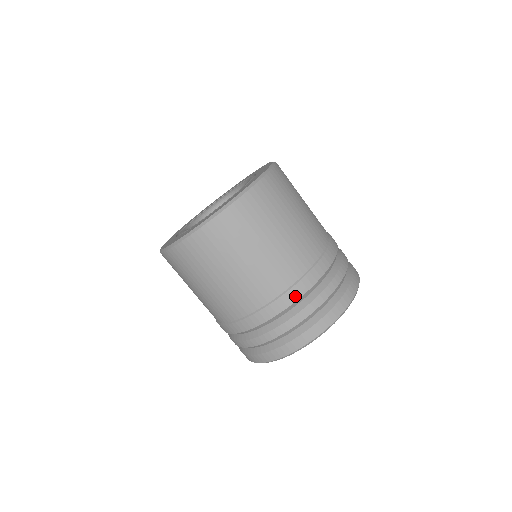
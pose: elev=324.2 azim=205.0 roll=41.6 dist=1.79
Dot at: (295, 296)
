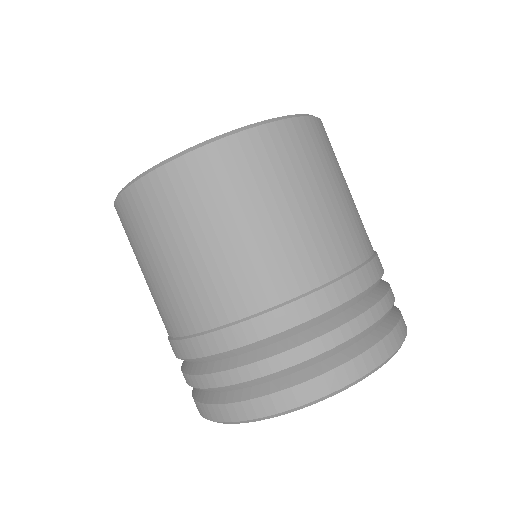
Dot at: (244, 337)
